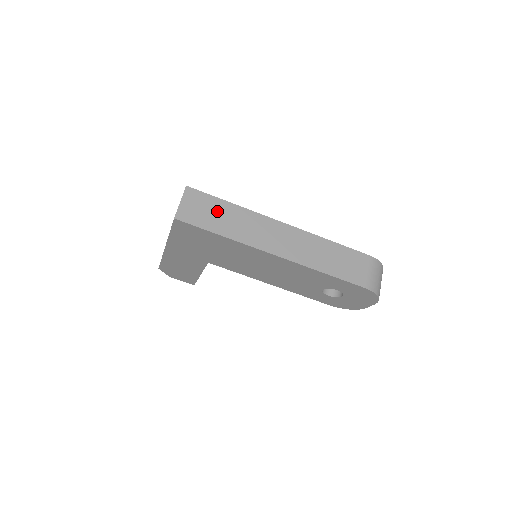
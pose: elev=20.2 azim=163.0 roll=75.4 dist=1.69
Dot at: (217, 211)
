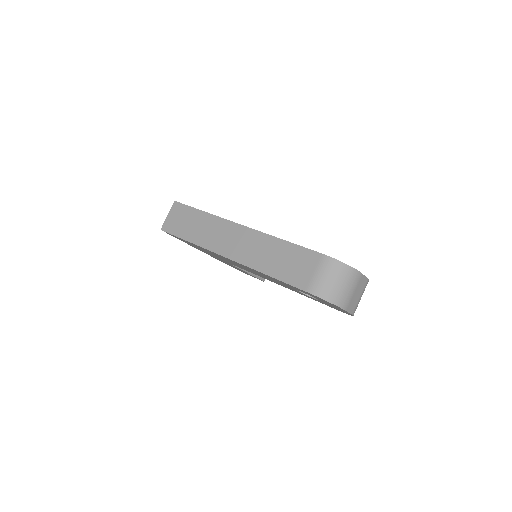
Dot at: (190, 220)
